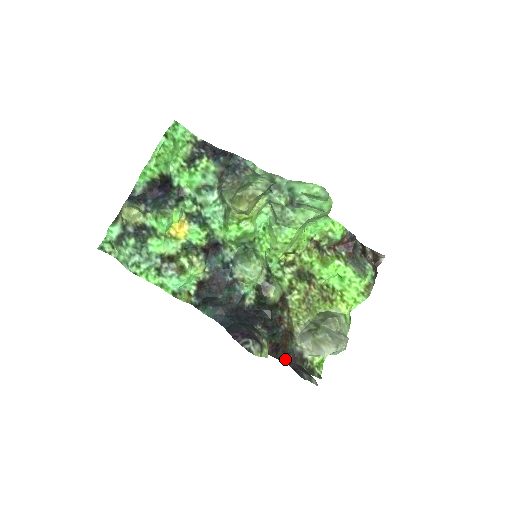
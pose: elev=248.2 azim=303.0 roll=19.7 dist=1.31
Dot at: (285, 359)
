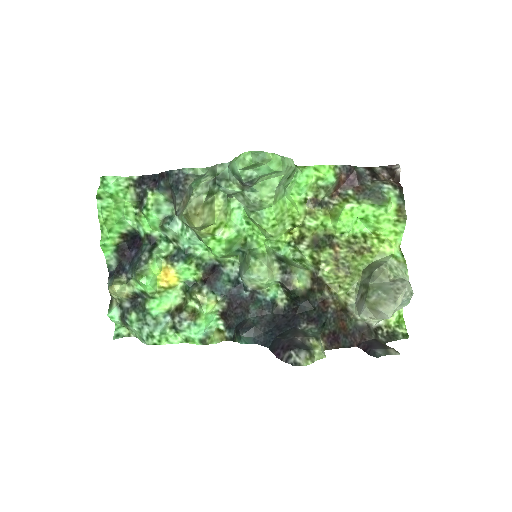
Dot at: (351, 343)
